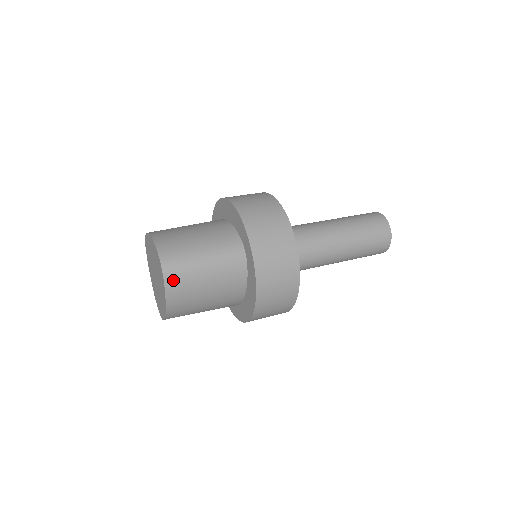
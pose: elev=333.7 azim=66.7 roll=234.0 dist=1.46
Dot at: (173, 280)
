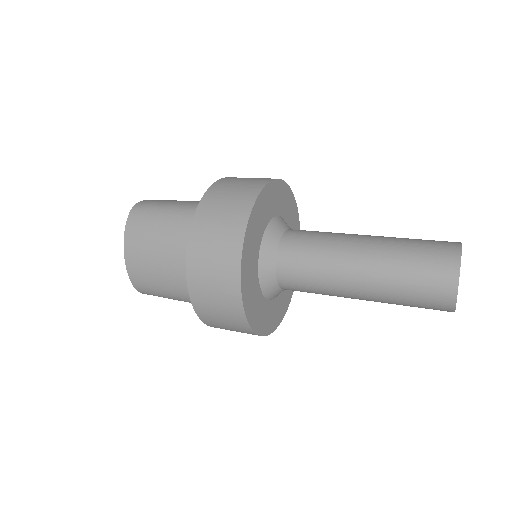
Dot at: (135, 220)
